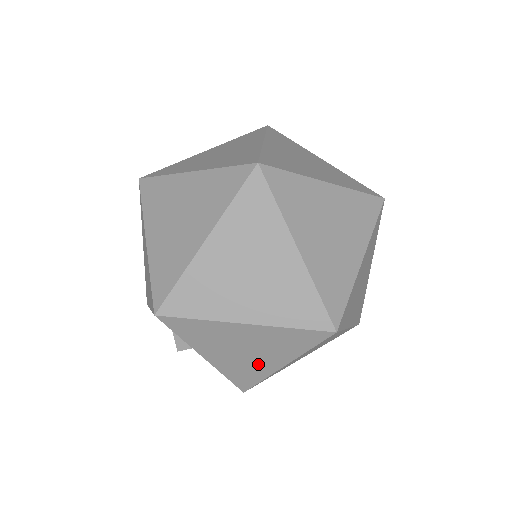
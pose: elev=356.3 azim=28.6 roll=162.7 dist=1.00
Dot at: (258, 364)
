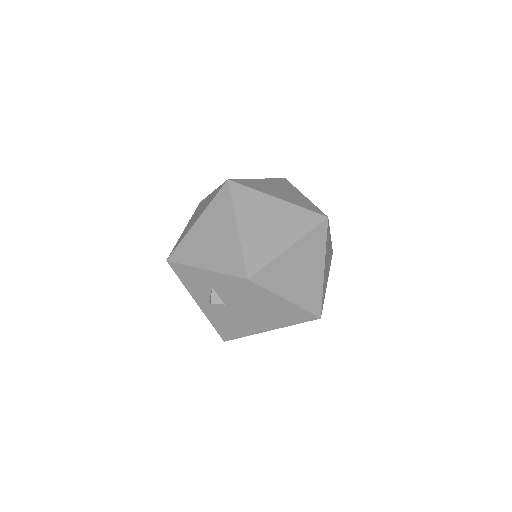
Dot at: (260, 325)
